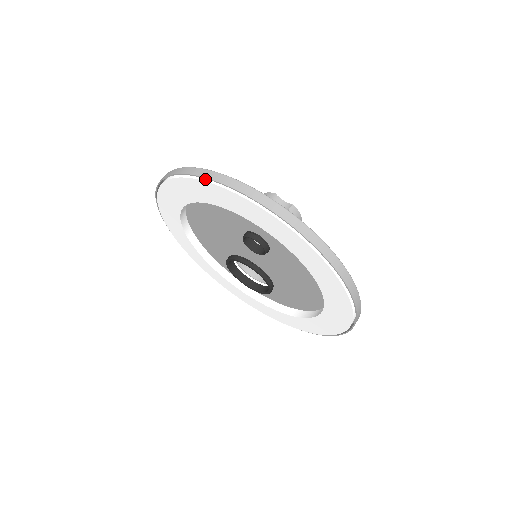
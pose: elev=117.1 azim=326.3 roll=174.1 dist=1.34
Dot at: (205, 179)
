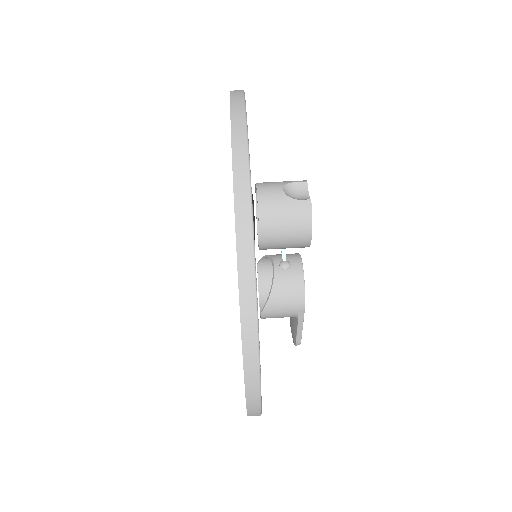
Dot at: occluded
